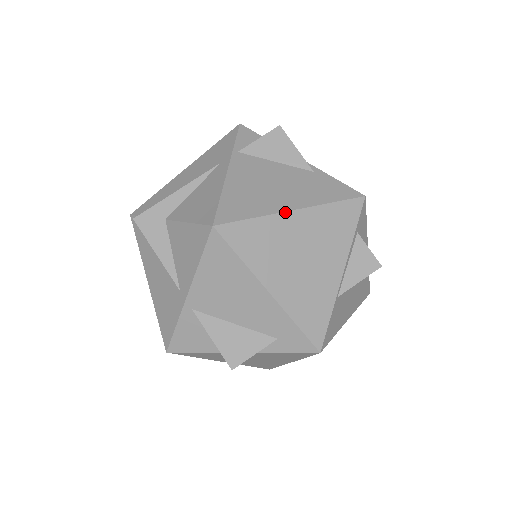
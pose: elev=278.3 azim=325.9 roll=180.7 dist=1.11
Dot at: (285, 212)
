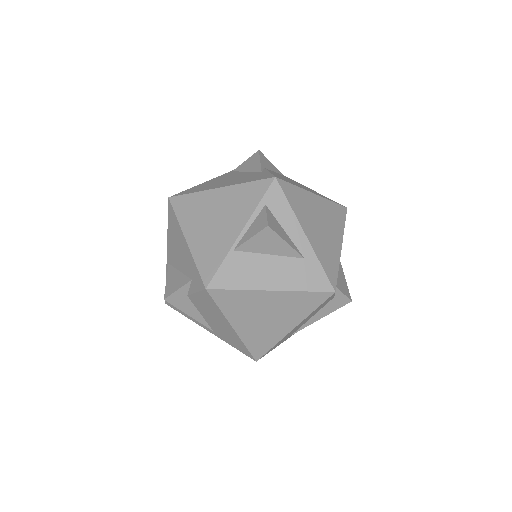
Dot at: (212, 189)
